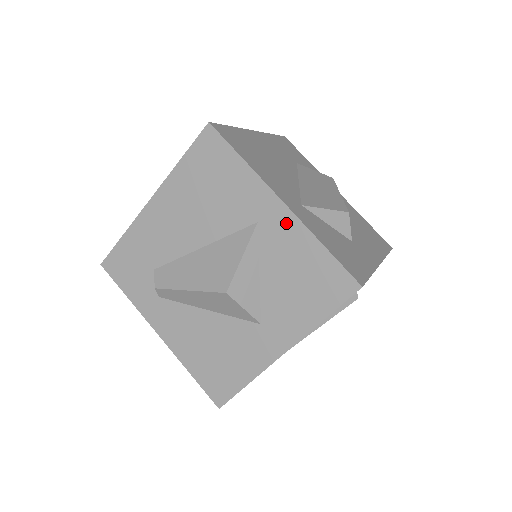
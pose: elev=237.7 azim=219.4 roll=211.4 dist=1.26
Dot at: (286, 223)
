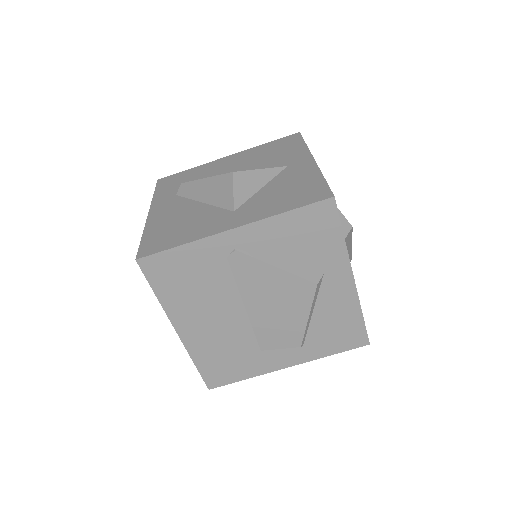
Dot at: (307, 167)
